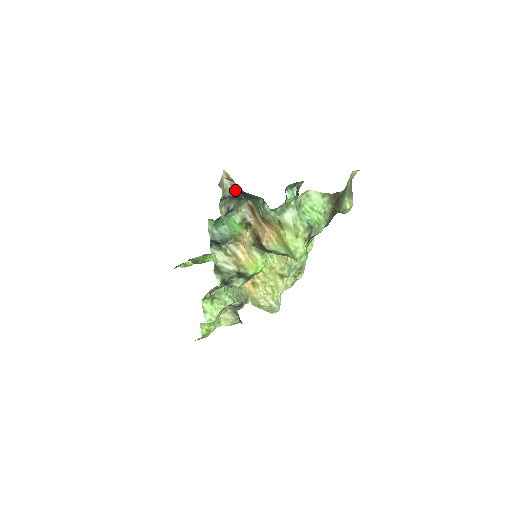
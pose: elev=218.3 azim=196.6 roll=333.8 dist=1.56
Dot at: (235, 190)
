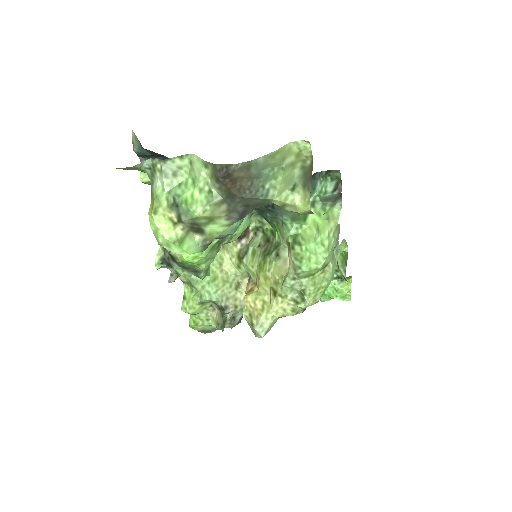
Dot at: (140, 145)
